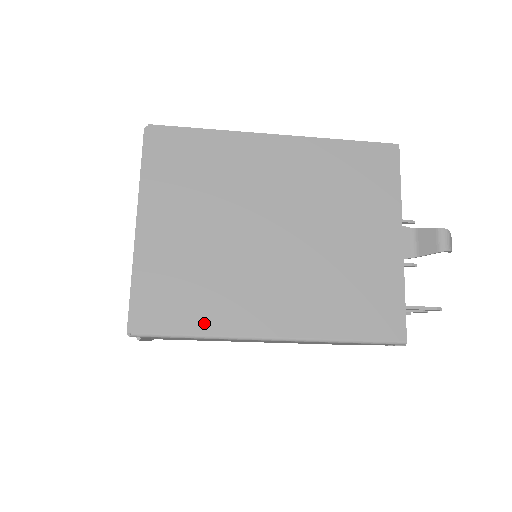
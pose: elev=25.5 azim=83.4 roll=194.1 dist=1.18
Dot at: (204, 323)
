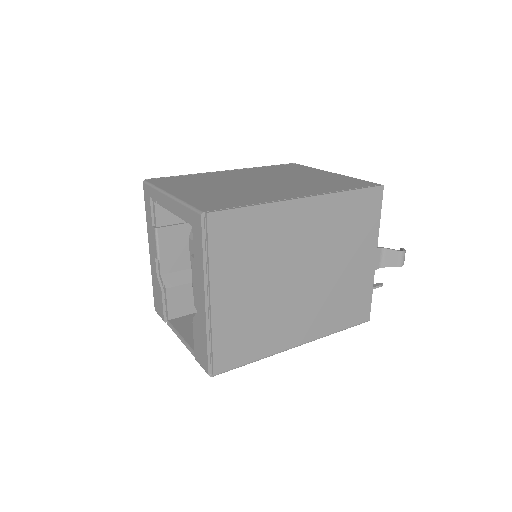
Dot at: (259, 352)
